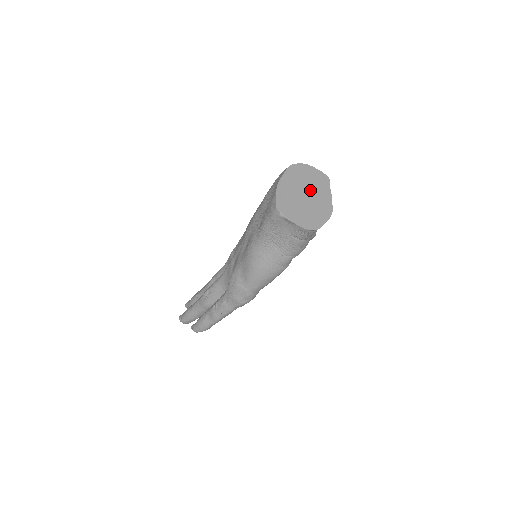
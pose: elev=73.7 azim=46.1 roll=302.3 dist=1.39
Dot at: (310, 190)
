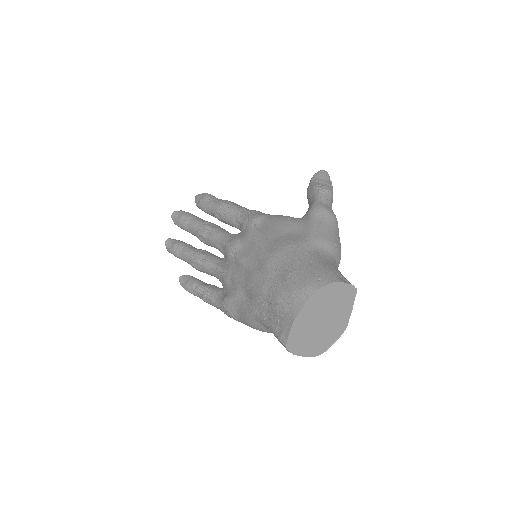
Dot at: (330, 313)
